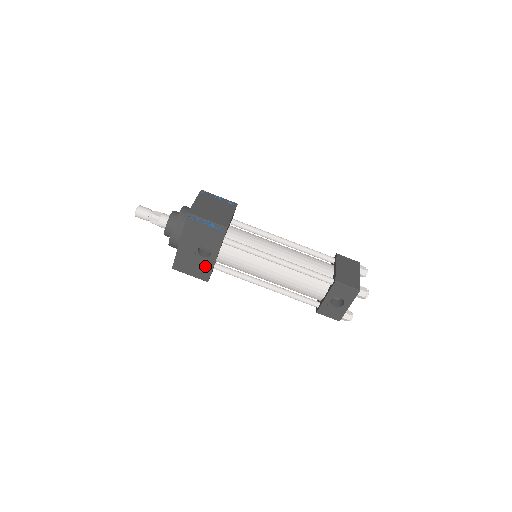
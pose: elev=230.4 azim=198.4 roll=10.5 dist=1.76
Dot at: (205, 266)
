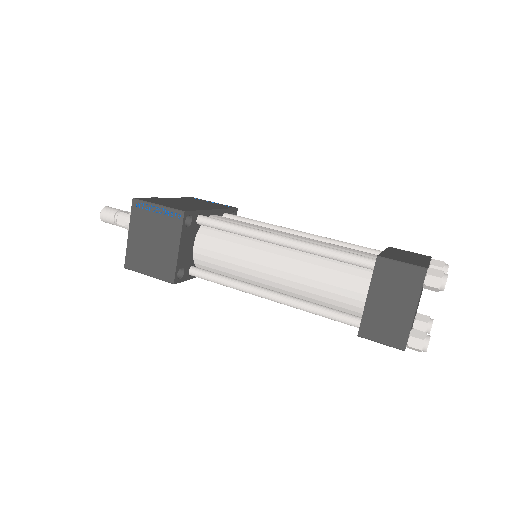
Dot at: occluded
